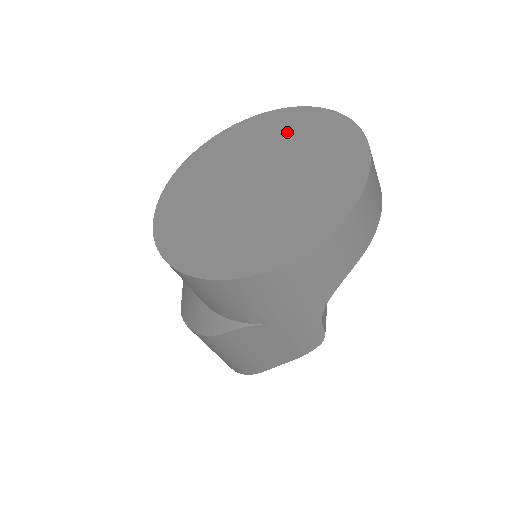
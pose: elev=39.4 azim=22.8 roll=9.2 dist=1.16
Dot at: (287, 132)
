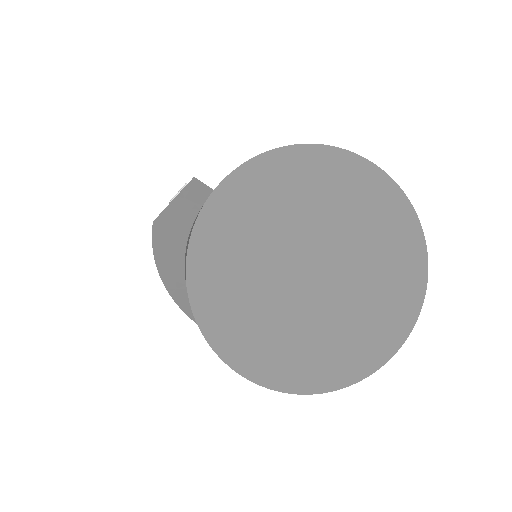
Dot at: (381, 236)
